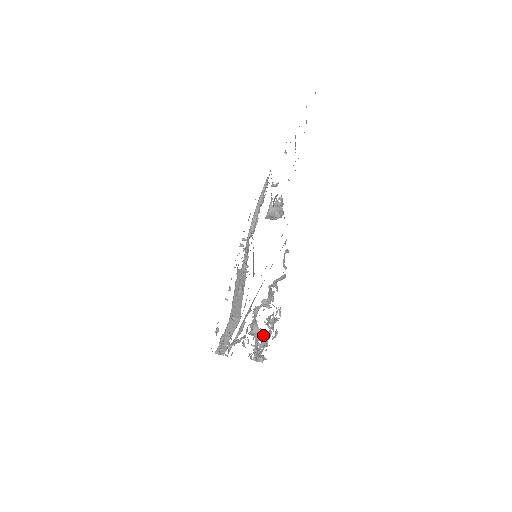
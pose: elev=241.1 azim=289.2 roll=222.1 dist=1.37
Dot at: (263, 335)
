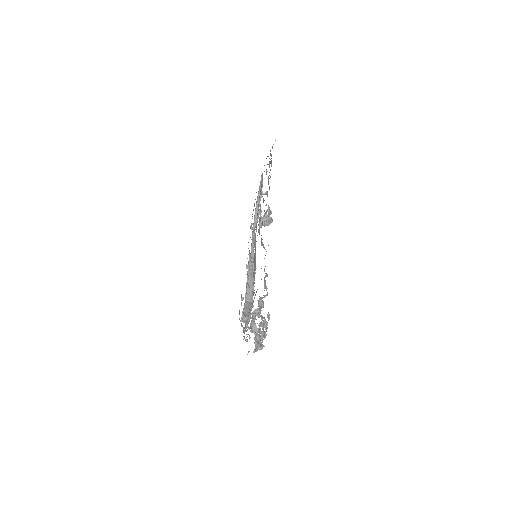
Dot at: (258, 334)
